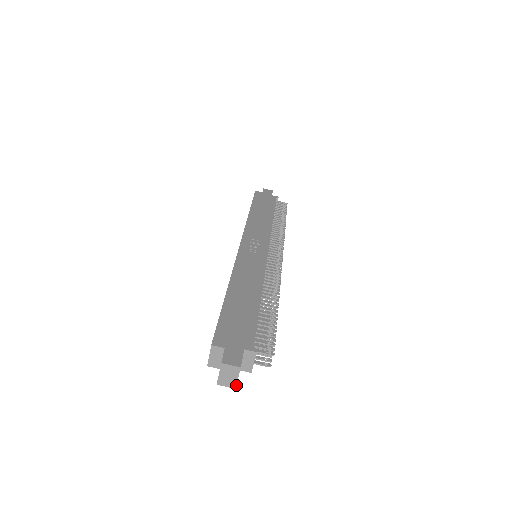
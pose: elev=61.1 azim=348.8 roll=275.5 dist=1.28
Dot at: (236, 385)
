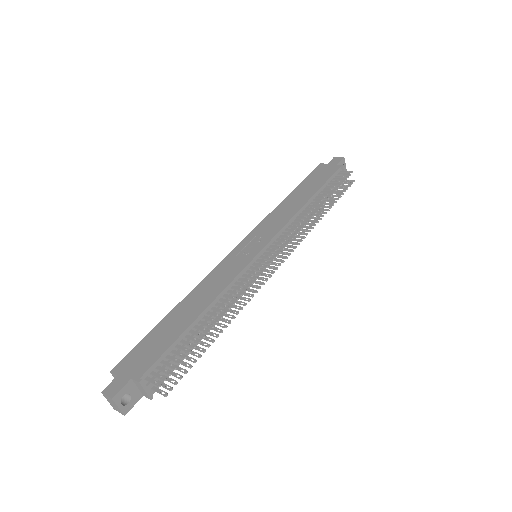
Dot at: (122, 413)
